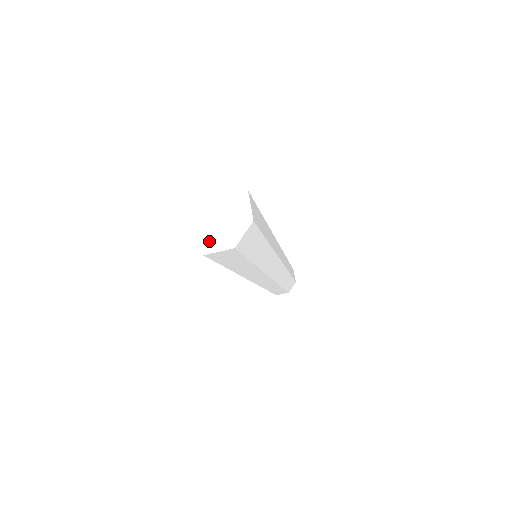
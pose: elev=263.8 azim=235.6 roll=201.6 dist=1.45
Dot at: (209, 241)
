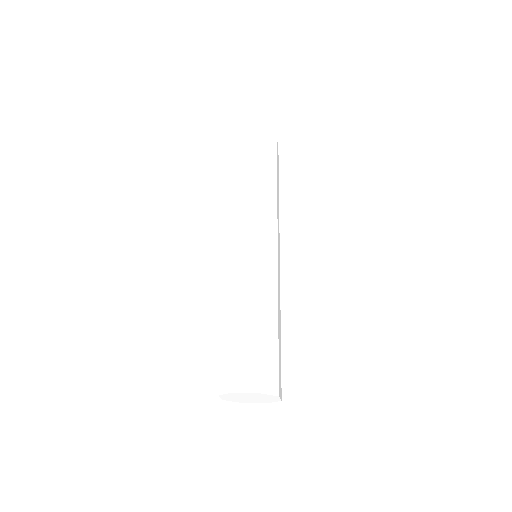
Dot at: (234, 400)
